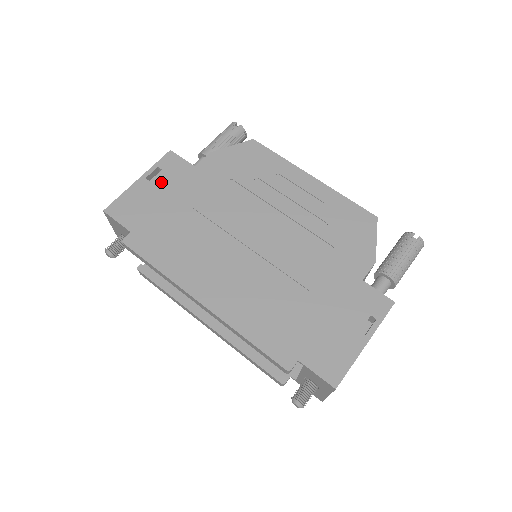
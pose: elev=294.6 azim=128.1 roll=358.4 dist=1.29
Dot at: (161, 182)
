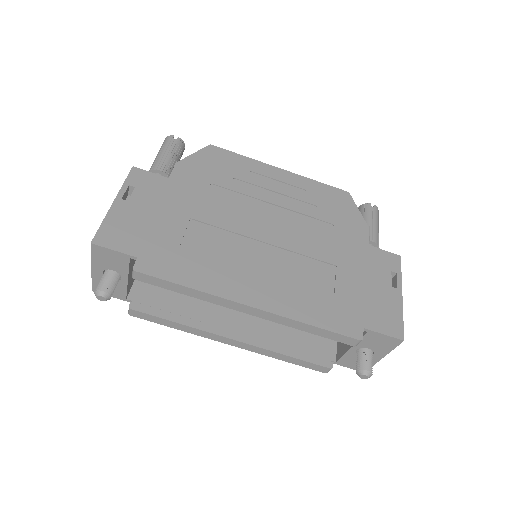
Dot at: (141, 200)
